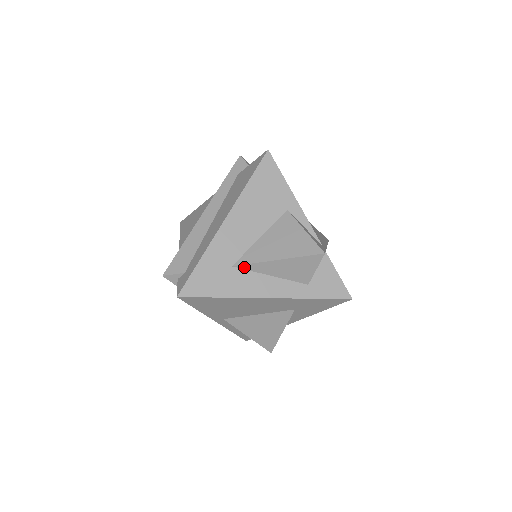
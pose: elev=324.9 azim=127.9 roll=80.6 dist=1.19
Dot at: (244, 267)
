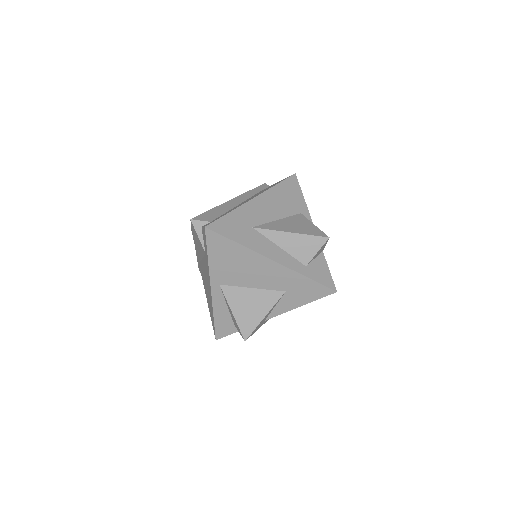
Dot at: (262, 231)
